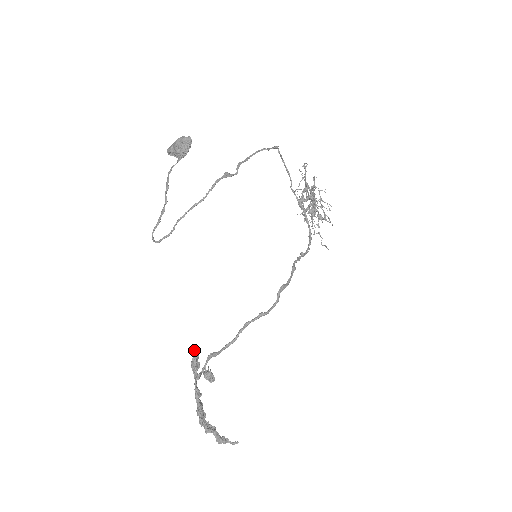
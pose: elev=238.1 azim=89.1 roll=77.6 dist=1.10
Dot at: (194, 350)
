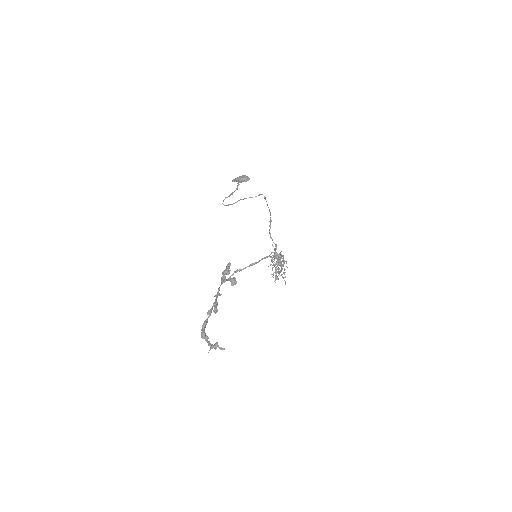
Dot at: (229, 262)
